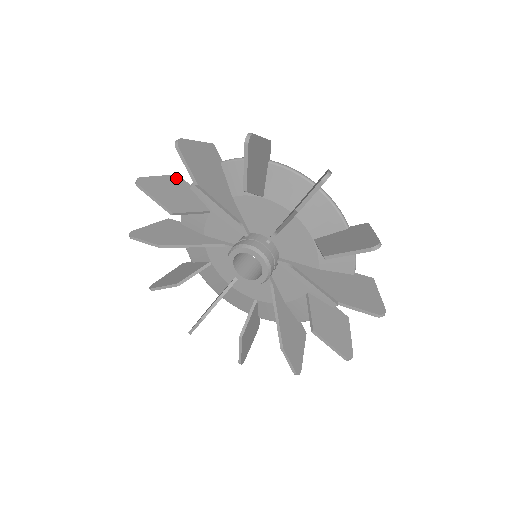
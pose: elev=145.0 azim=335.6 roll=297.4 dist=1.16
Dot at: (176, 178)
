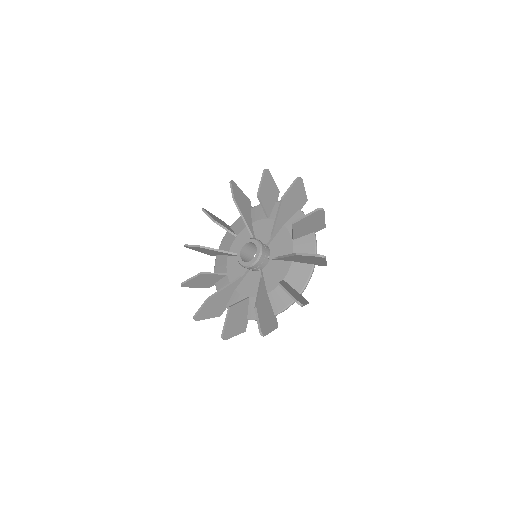
Dot at: (224, 222)
